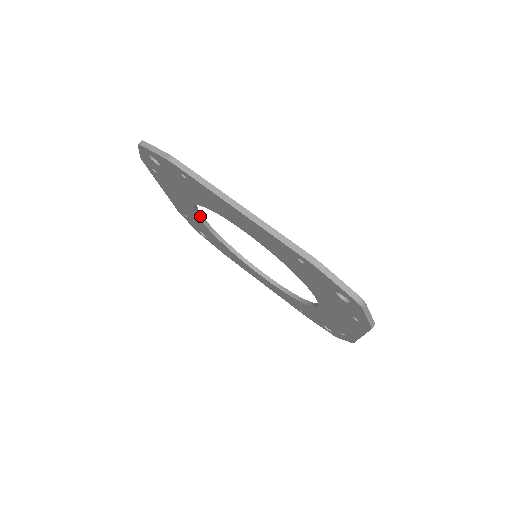
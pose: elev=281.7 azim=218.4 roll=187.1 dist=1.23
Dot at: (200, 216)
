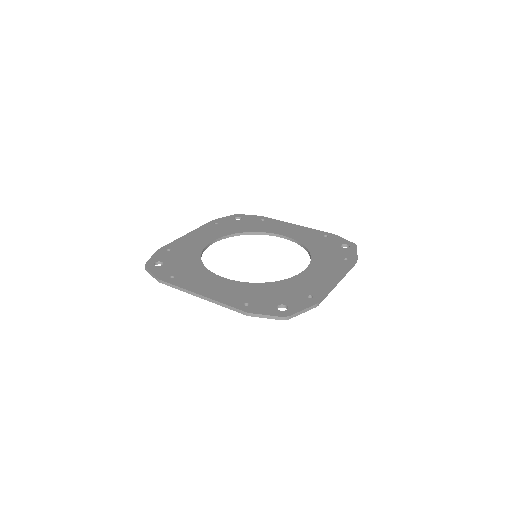
Dot at: (216, 240)
